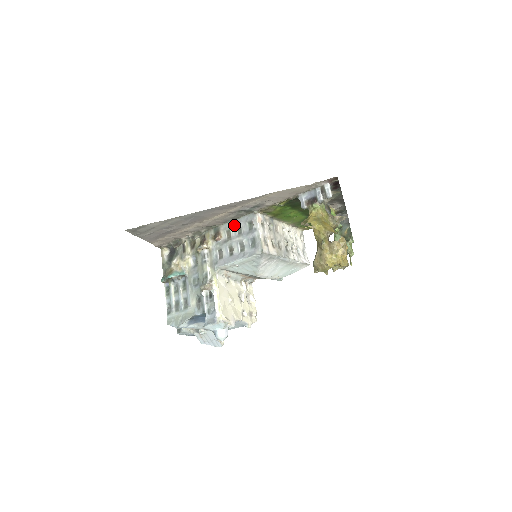
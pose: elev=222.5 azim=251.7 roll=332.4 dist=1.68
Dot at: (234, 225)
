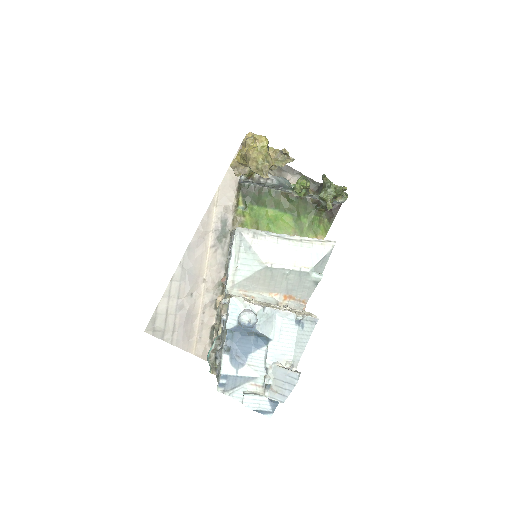
Dot at: (228, 258)
